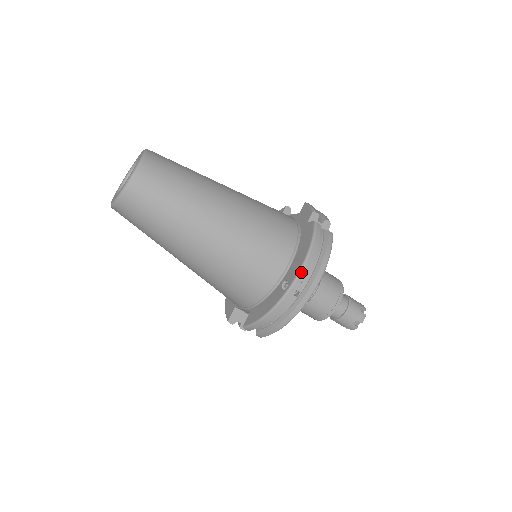
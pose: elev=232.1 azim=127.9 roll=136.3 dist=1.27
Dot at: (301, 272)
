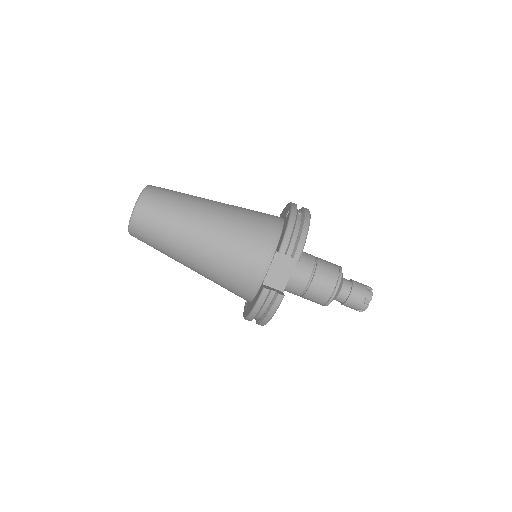
Dot at: (292, 203)
